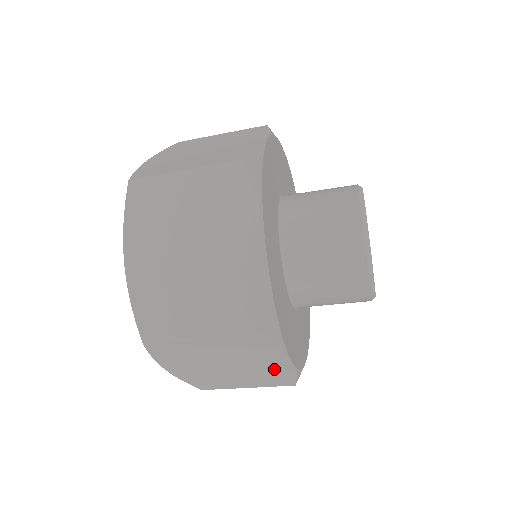
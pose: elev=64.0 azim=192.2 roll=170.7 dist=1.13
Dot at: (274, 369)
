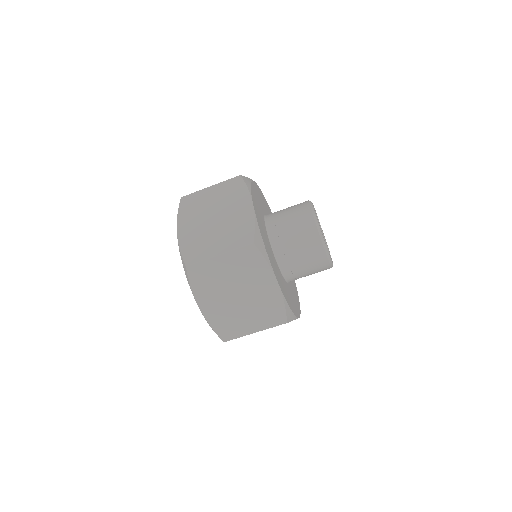
Dot at: occluded
